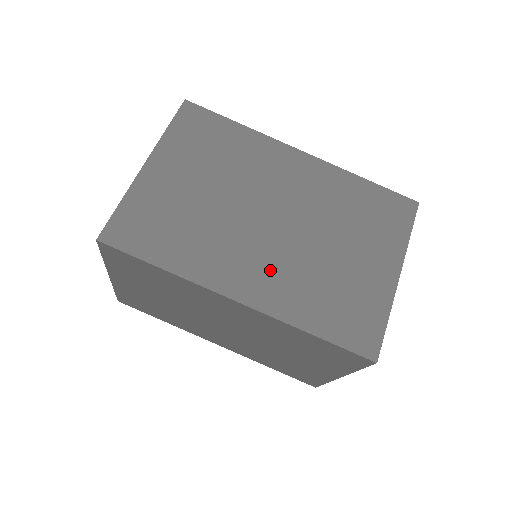
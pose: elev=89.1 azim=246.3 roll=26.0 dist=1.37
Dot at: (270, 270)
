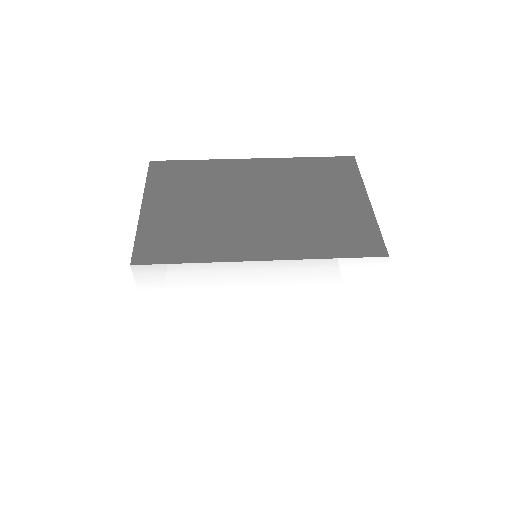
Dot at: occluded
